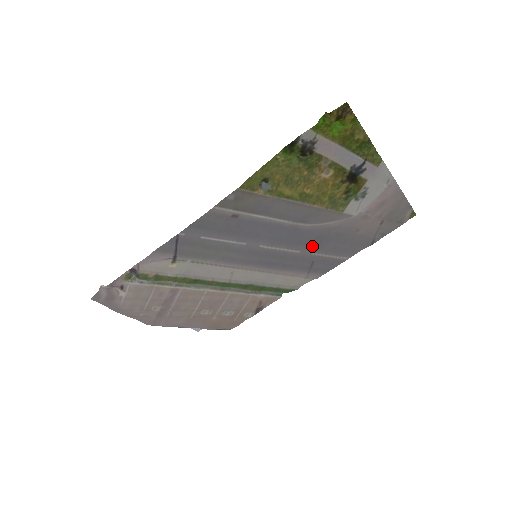
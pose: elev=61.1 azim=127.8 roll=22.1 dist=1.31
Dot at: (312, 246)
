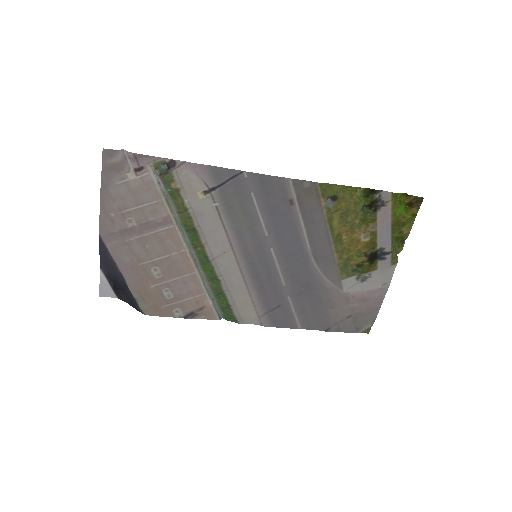
Dot at: (296, 289)
